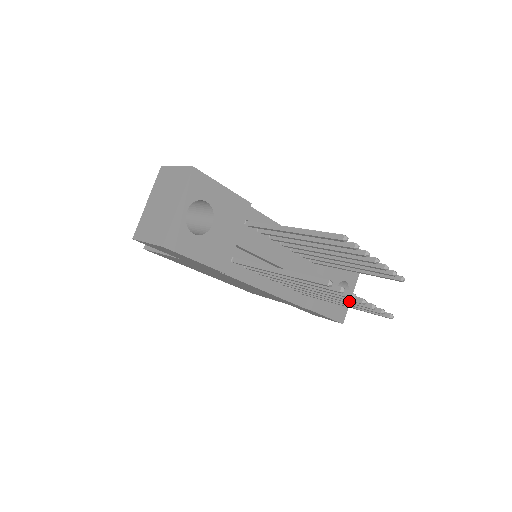
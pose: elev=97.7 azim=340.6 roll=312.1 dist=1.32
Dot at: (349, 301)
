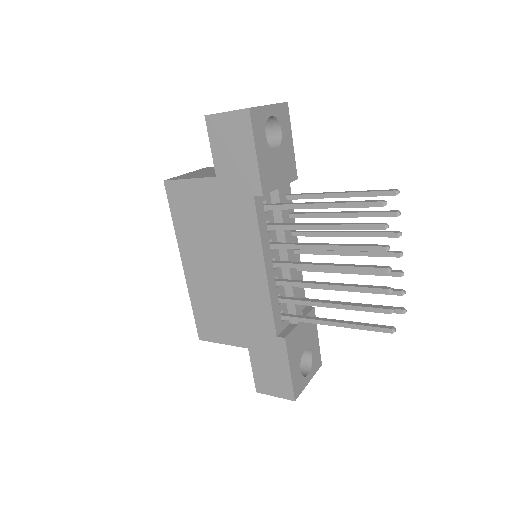
Dot at: (362, 286)
